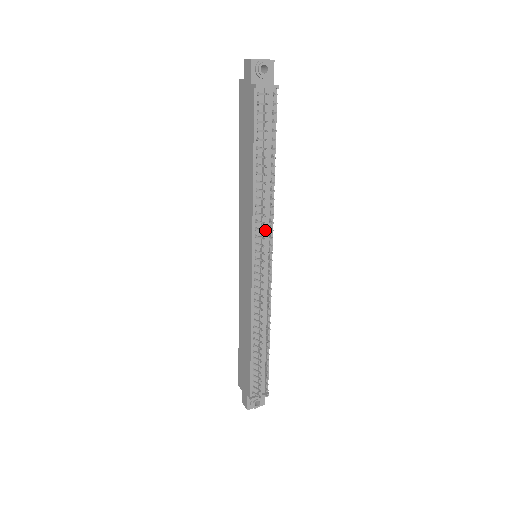
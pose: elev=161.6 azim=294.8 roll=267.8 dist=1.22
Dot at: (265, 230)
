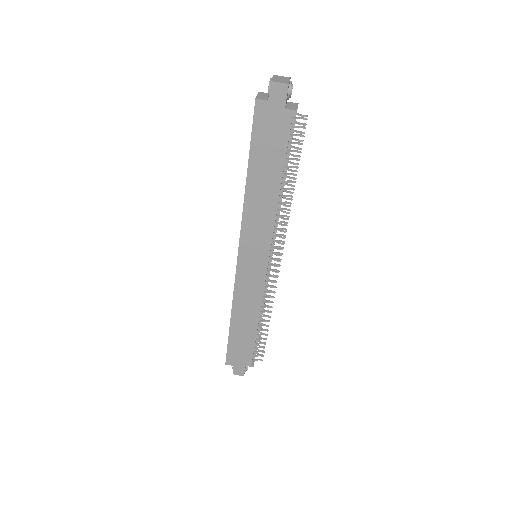
Dot at: occluded
